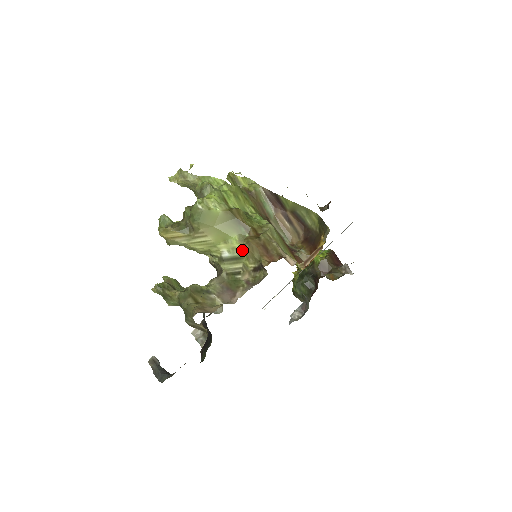
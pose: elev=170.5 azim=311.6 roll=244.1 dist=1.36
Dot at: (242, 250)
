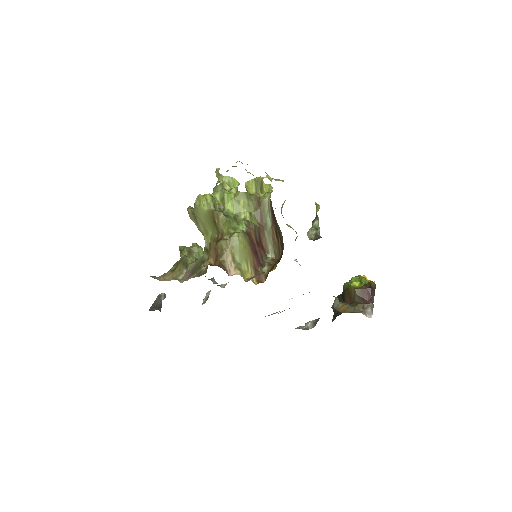
Dot at: occluded
